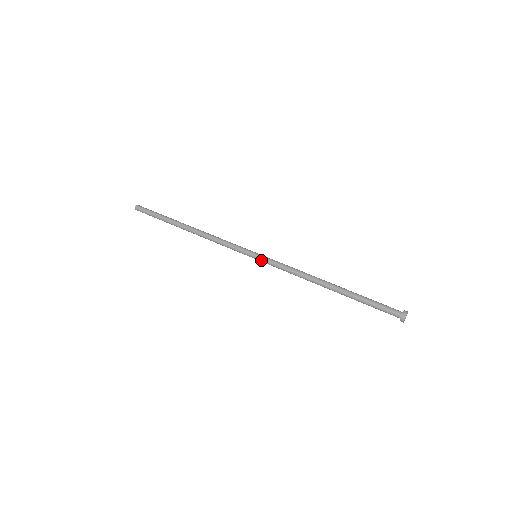
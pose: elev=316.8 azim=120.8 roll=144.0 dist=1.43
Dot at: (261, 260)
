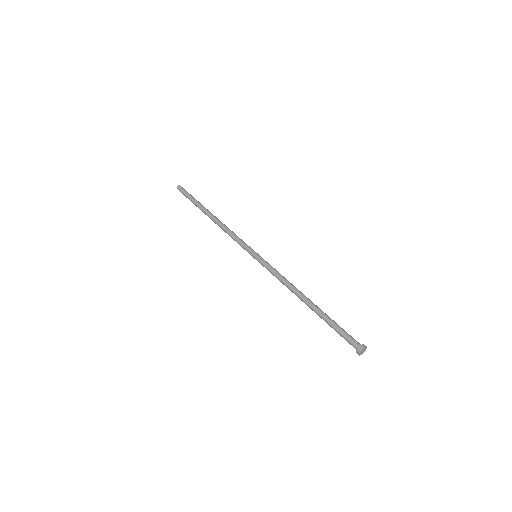
Dot at: (258, 261)
